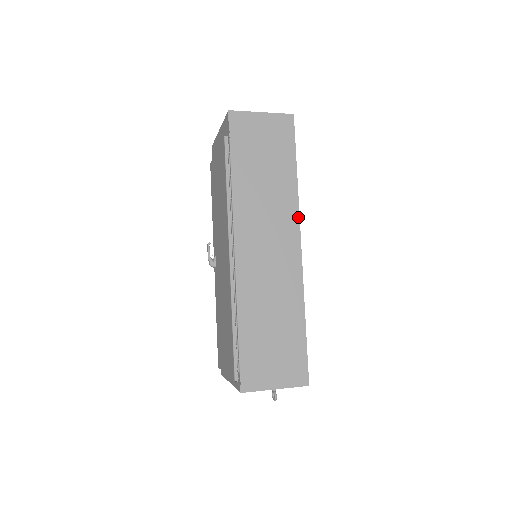
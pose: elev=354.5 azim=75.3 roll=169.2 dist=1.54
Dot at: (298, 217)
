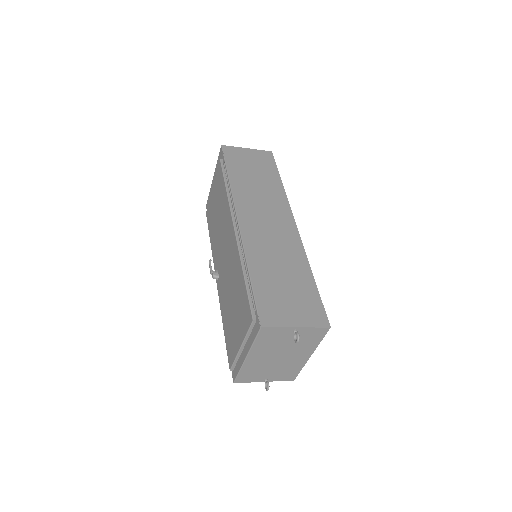
Dot at: (289, 206)
